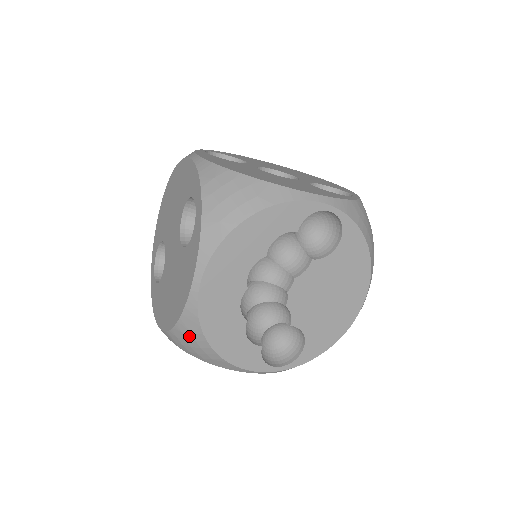
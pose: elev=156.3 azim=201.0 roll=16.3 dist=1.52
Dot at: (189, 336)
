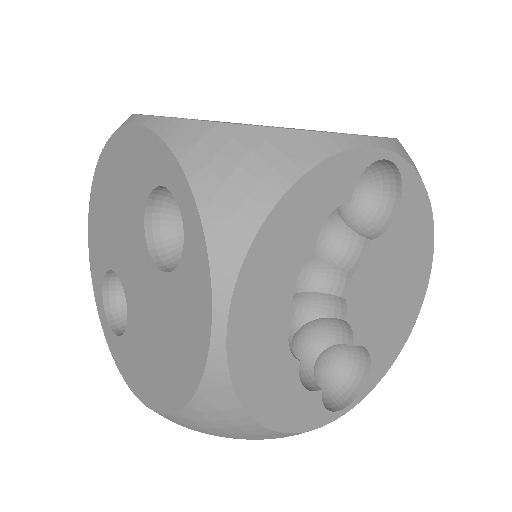
Dot at: (215, 415)
